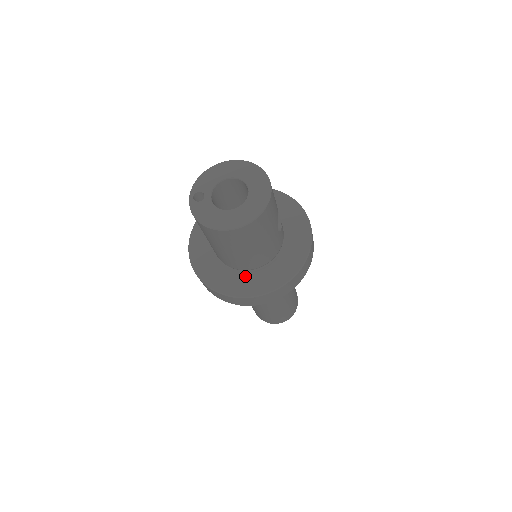
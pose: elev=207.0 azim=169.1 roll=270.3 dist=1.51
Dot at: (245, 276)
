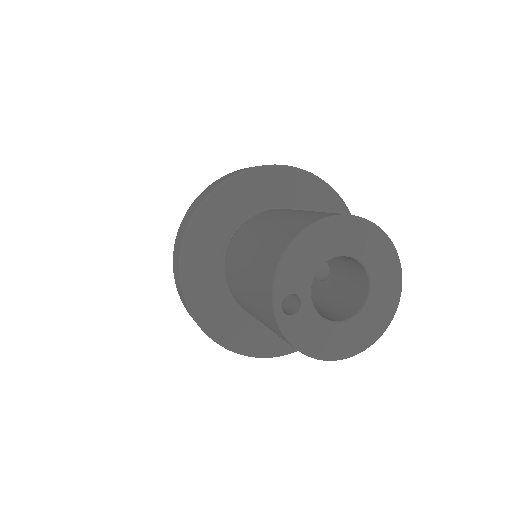
Dot at: occluded
